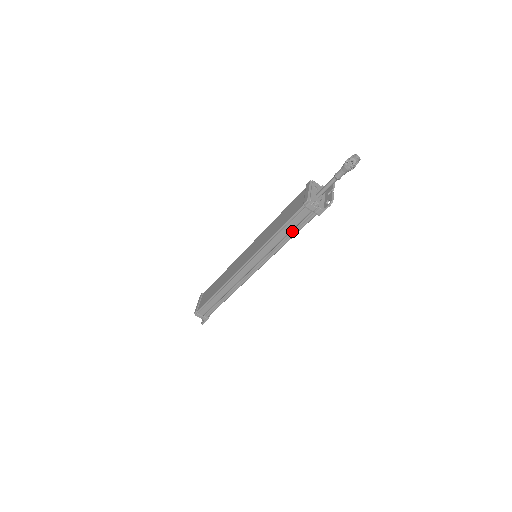
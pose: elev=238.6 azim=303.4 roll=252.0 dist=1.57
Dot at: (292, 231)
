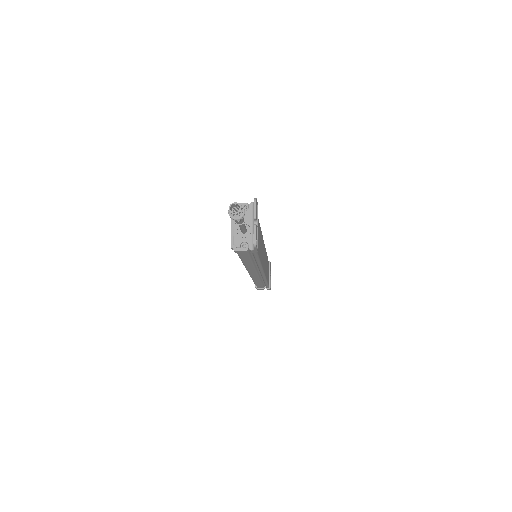
Dot at: (253, 257)
